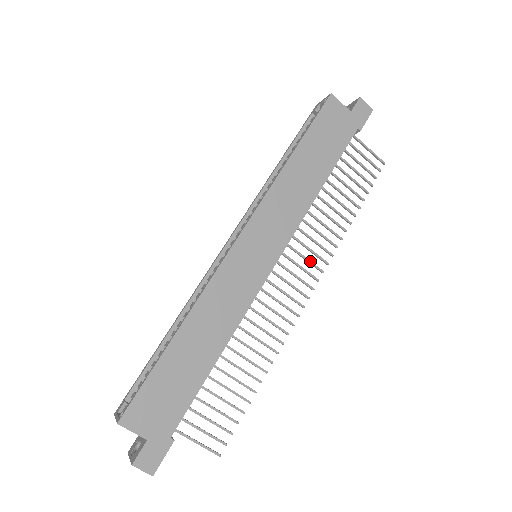
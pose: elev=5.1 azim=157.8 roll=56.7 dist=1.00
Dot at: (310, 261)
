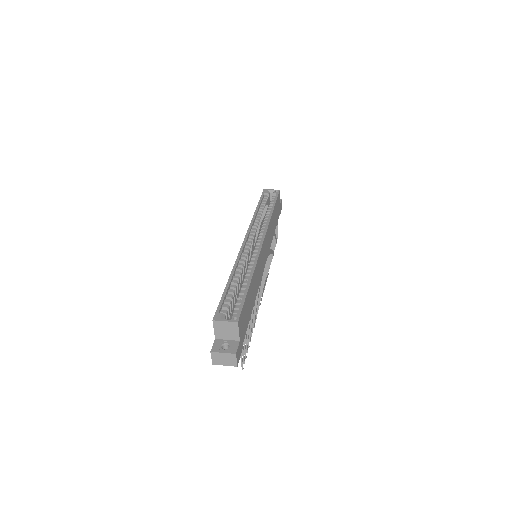
Dot at: occluded
